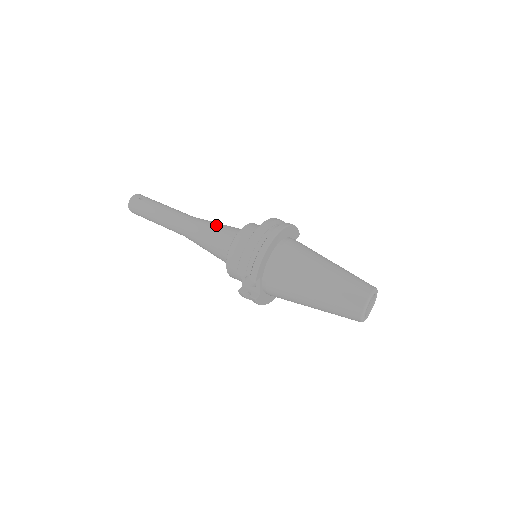
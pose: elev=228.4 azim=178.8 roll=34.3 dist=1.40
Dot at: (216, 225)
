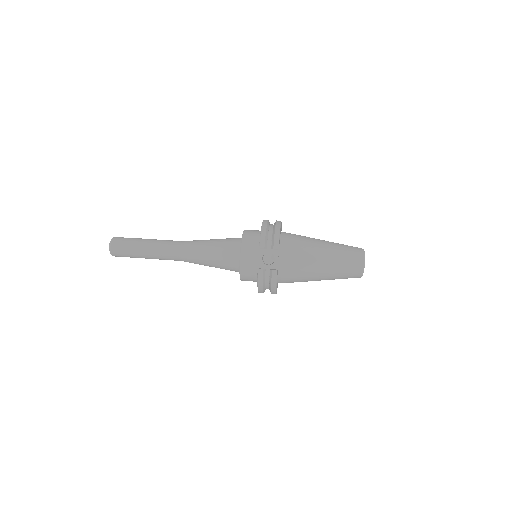
Dot at: (214, 239)
